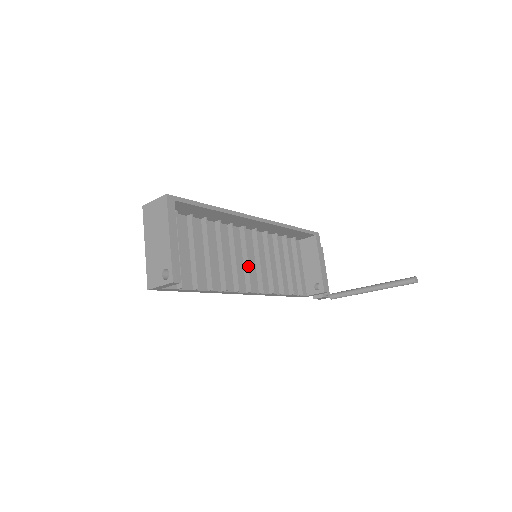
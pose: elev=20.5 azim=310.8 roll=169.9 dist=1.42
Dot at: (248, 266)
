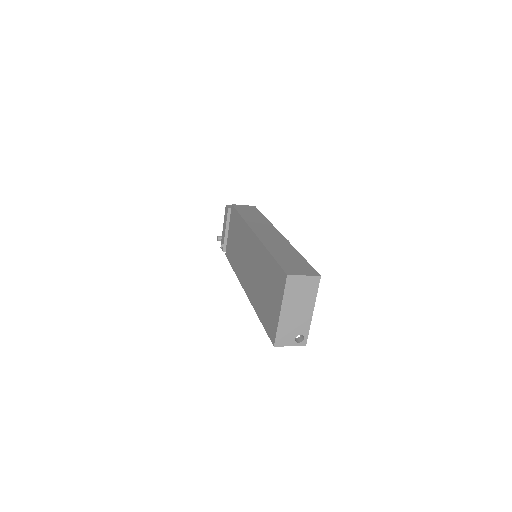
Dot at: occluded
